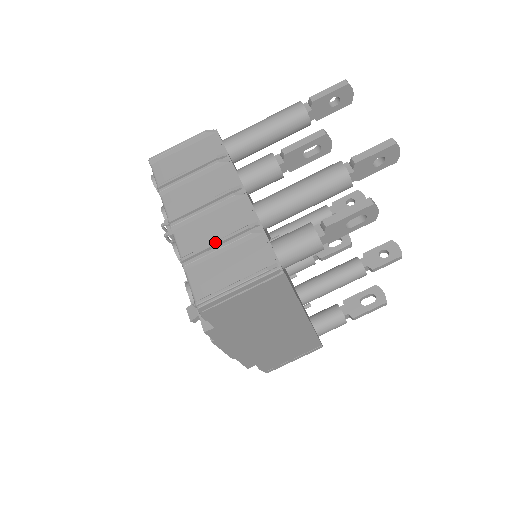
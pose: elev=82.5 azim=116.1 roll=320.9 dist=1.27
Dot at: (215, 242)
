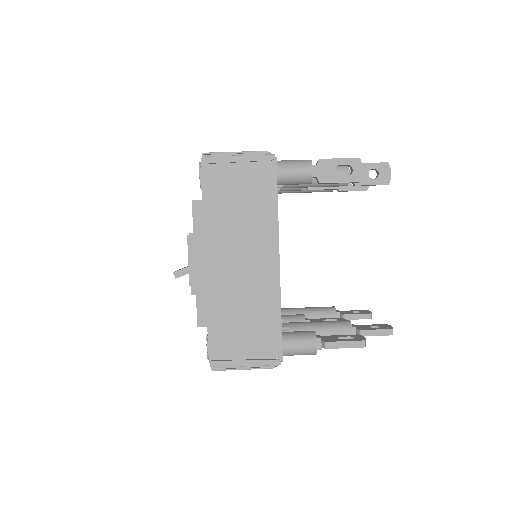
Dot at: occluded
